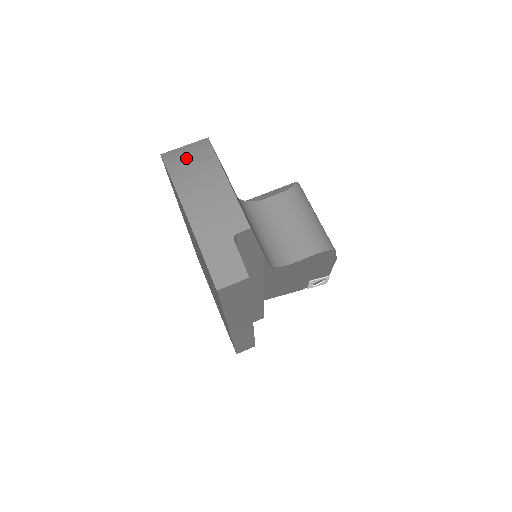
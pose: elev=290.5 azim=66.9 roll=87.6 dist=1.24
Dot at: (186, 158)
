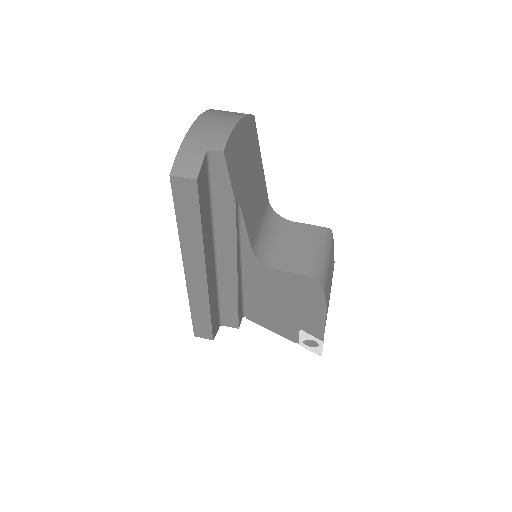
Dot at: (225, 111)
